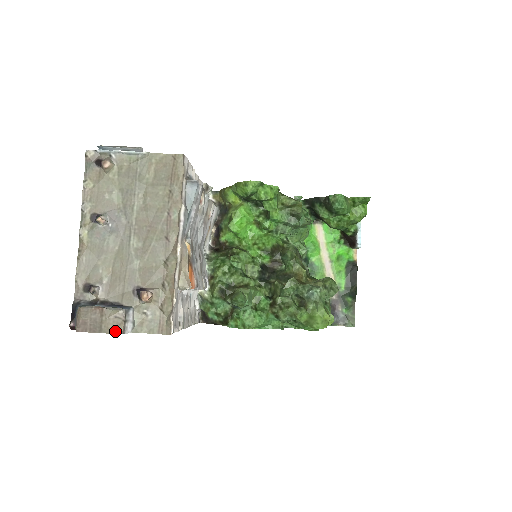
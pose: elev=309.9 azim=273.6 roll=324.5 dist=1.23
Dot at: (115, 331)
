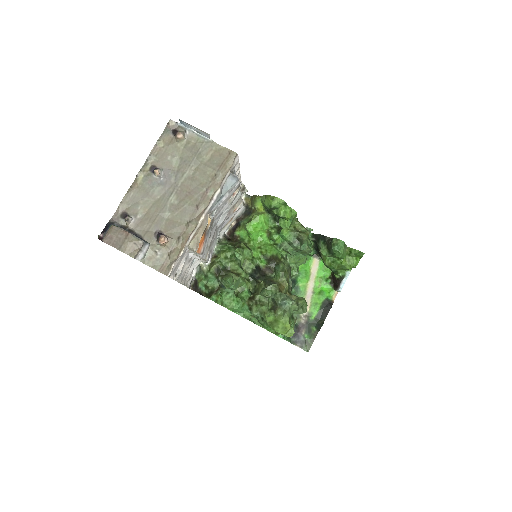
Dot at: (130, 253)
